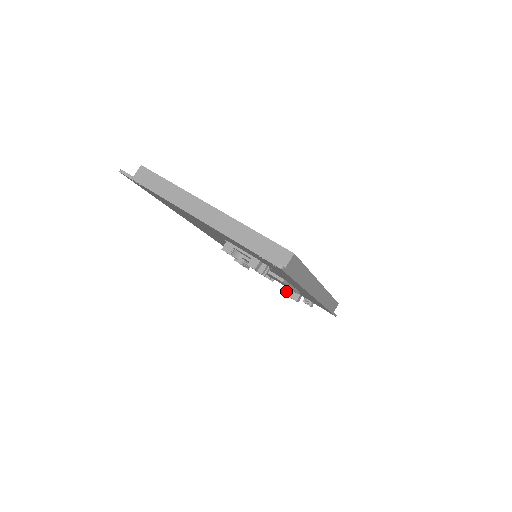
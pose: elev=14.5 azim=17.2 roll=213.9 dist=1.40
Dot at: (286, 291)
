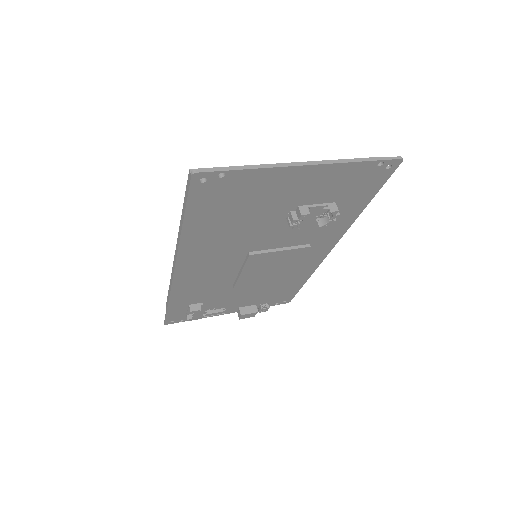
Dot at: (243, 311)
